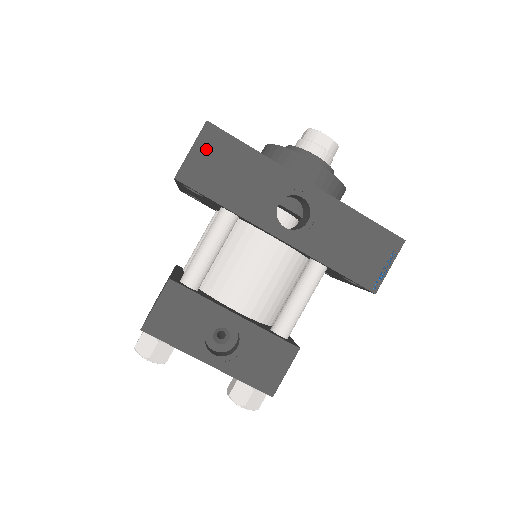
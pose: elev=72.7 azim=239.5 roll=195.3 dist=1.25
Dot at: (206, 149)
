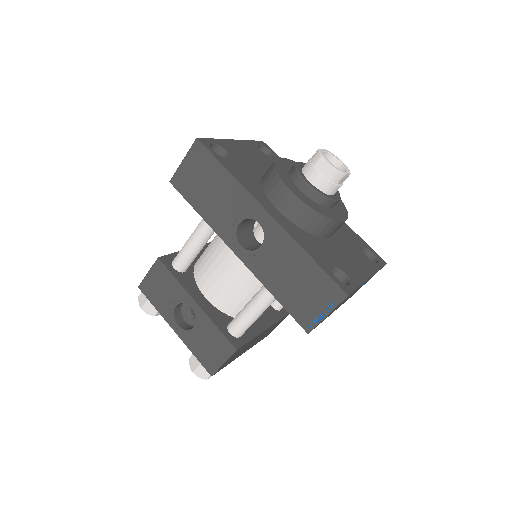
Dot at: (193, 162)
